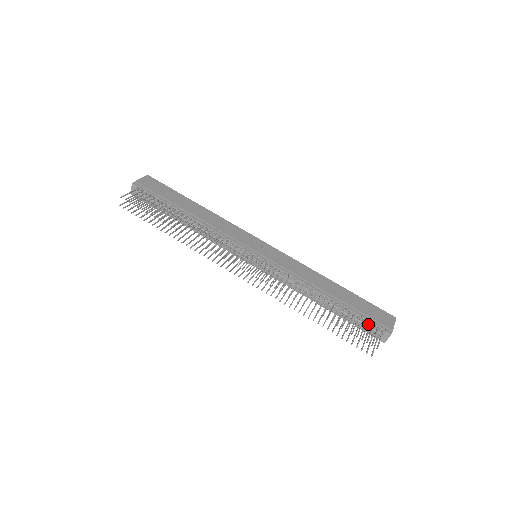
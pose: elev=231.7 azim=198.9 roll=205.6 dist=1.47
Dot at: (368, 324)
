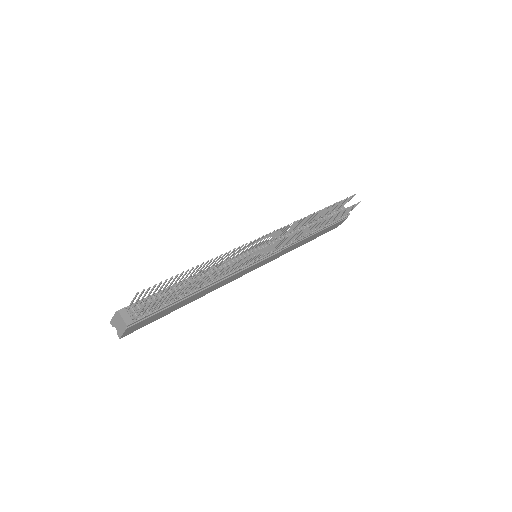
Dot at: (334, 210)
